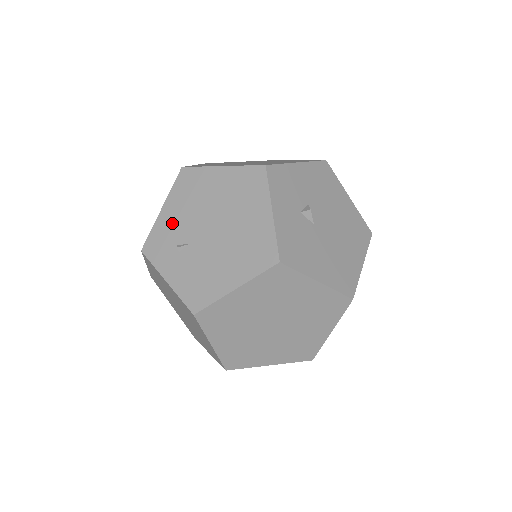
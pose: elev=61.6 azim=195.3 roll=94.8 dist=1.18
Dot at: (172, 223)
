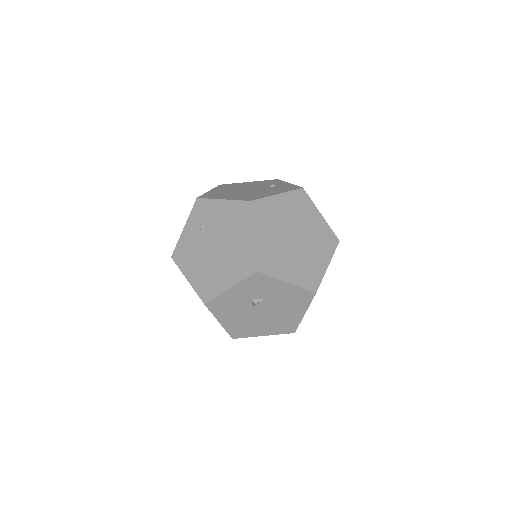
Dot at: (215, 214)
